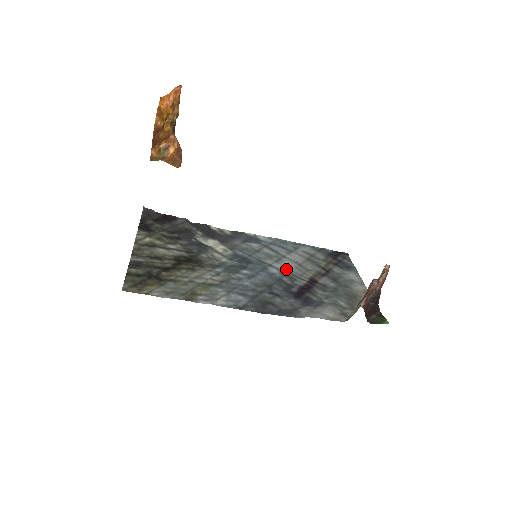
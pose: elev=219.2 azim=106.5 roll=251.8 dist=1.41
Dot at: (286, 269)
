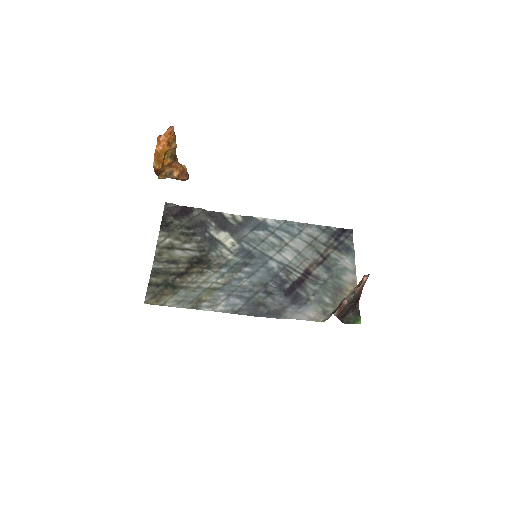
Dot at: (285, 261)
